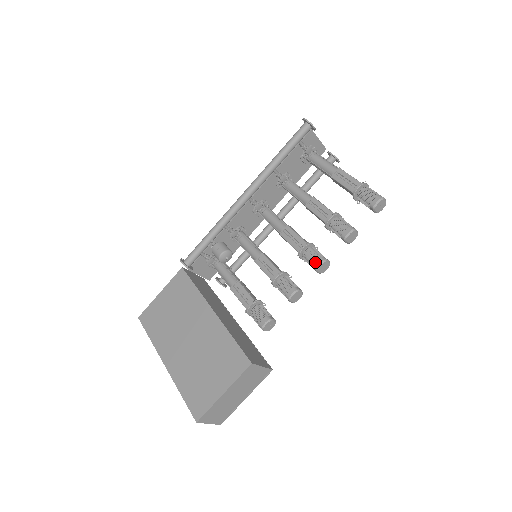
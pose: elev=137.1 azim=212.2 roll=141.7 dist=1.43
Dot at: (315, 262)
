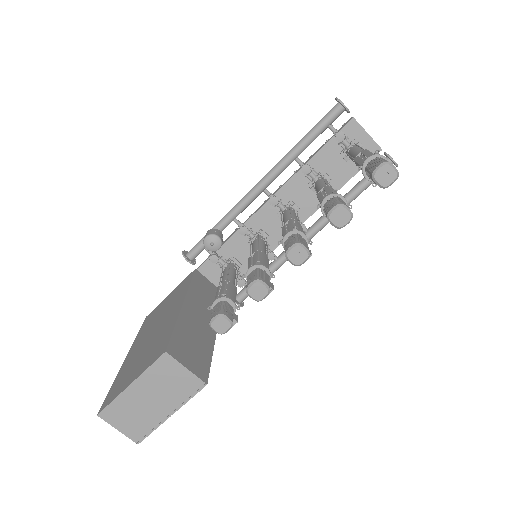
Dot at: (288, 247)
